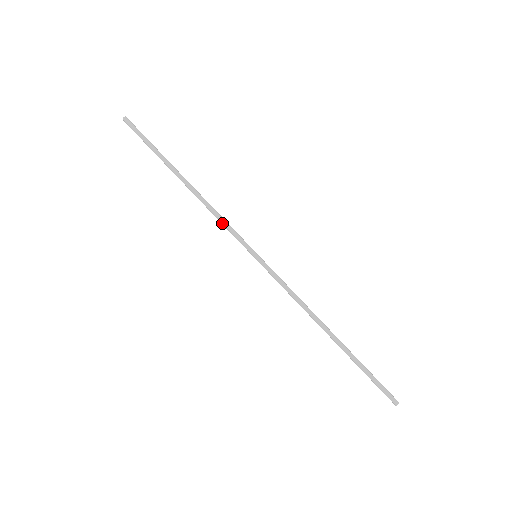
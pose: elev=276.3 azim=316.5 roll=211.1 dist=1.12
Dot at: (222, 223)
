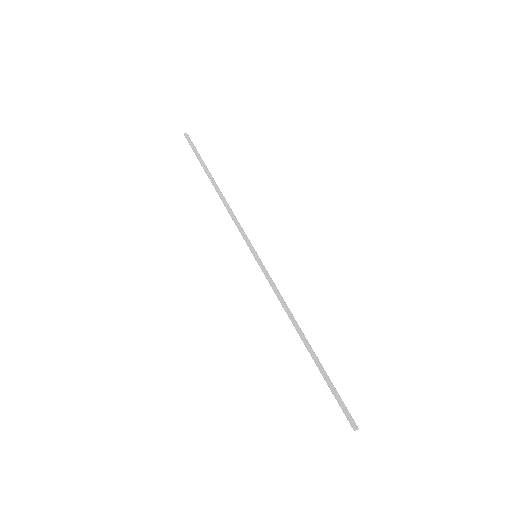
Dot at: (235, 224)
